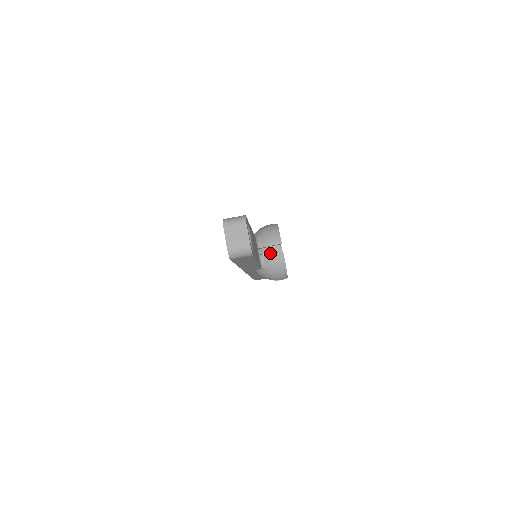
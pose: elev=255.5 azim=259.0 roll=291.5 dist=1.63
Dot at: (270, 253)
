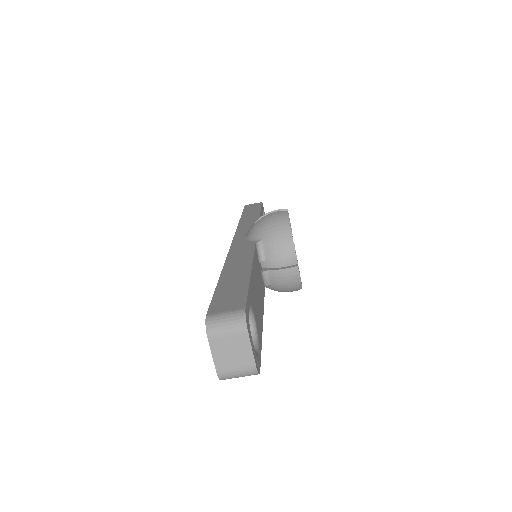
Dot at: (278, 269)
